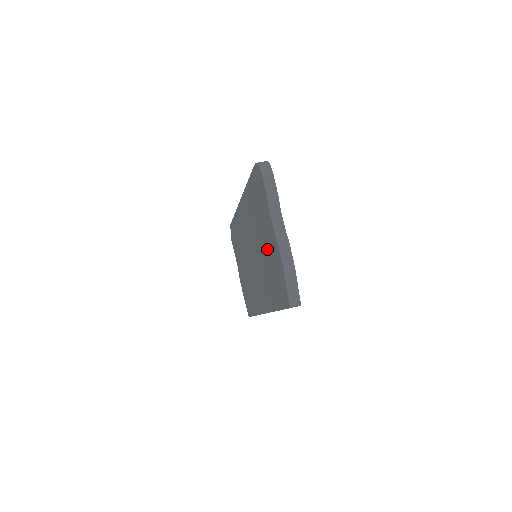
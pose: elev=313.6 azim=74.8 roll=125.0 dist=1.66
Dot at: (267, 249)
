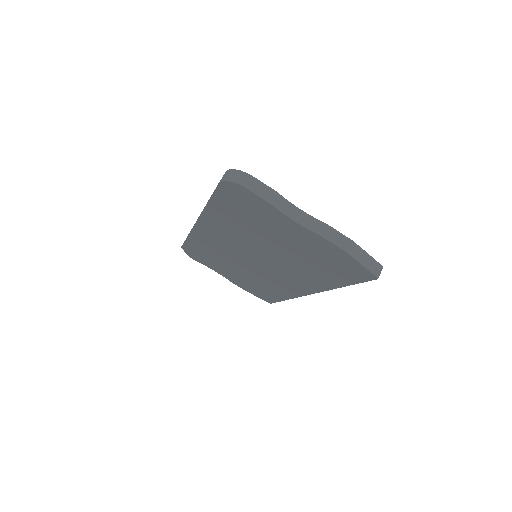
Dot at: (294, 247)
